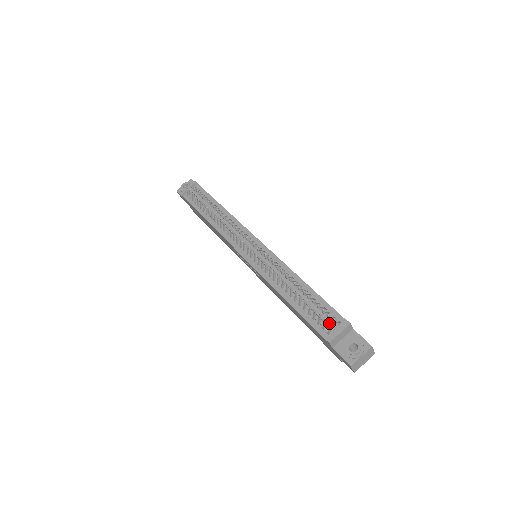
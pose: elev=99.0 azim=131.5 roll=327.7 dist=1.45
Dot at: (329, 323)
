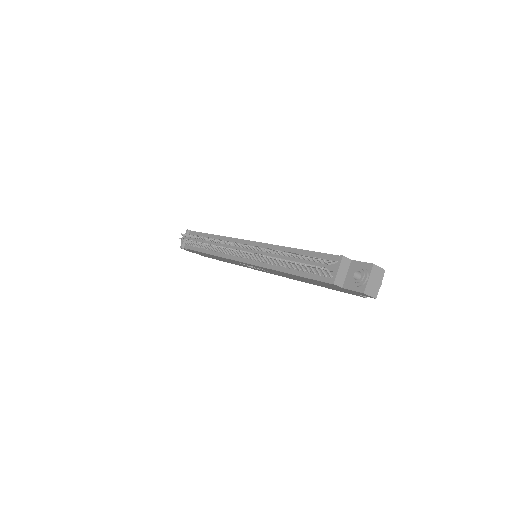
Dot at: (326, 267)
